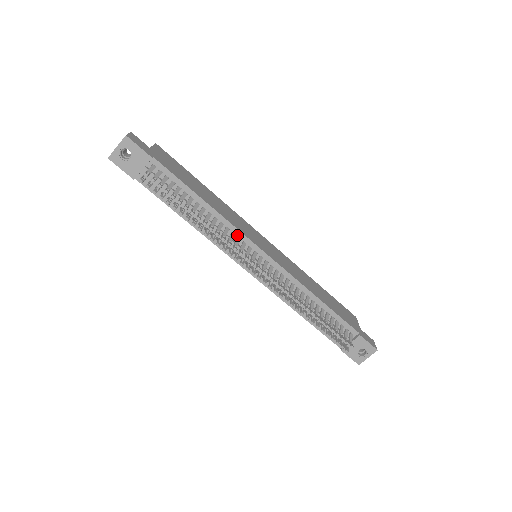
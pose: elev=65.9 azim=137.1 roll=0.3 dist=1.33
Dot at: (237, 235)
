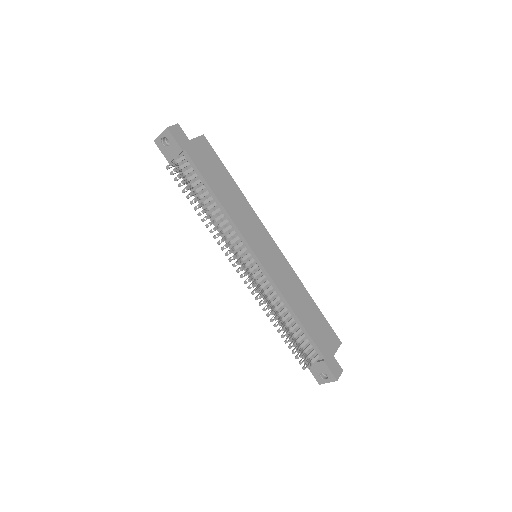
Dot at: (238, 234)
